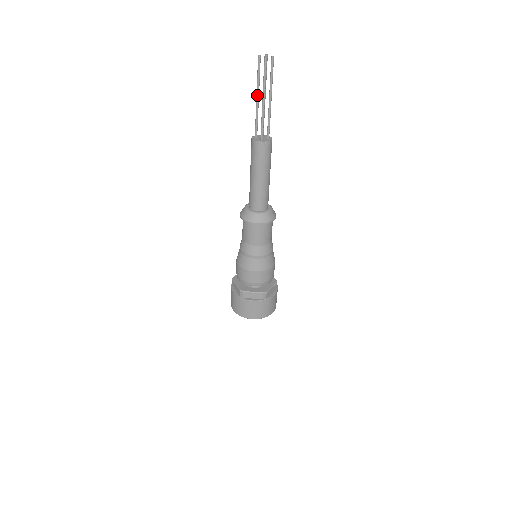
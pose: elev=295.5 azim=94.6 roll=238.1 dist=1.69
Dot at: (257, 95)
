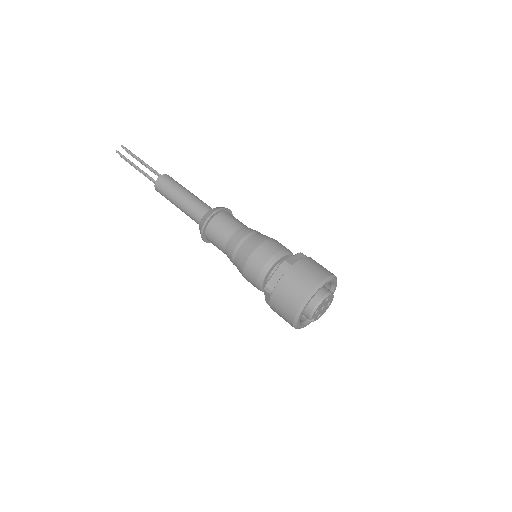
Dot at: (134, 165)
